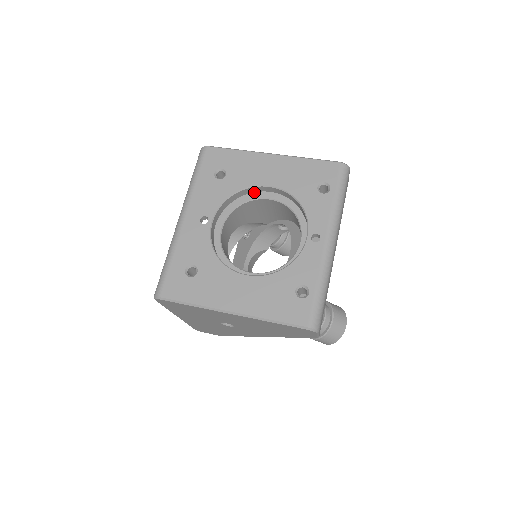
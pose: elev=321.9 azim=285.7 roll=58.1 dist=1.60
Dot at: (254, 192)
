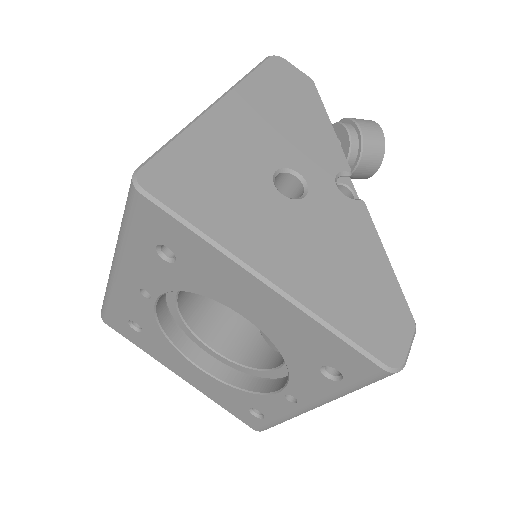
Dot at: occluded
